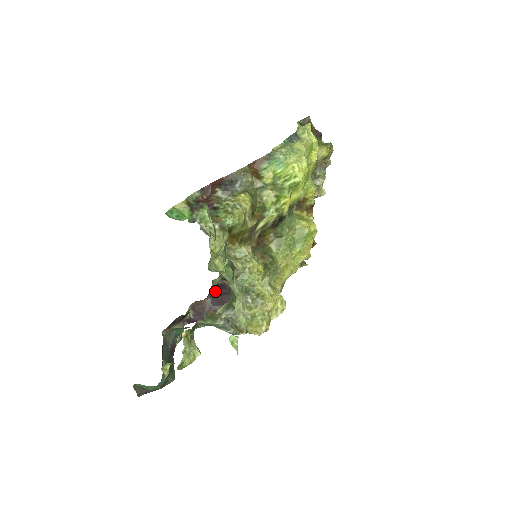
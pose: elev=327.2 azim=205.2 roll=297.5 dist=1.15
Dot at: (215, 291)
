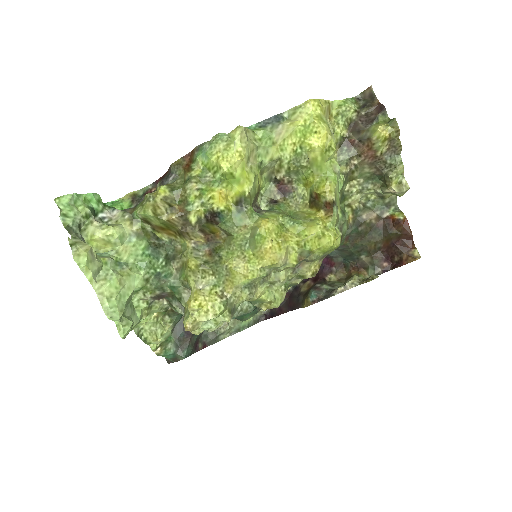
Dot at: (289, 292)
